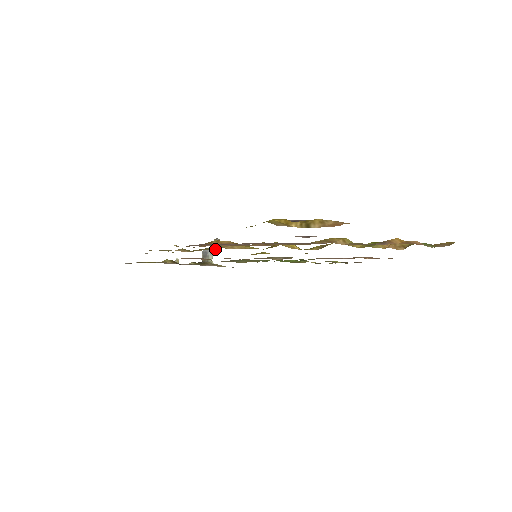
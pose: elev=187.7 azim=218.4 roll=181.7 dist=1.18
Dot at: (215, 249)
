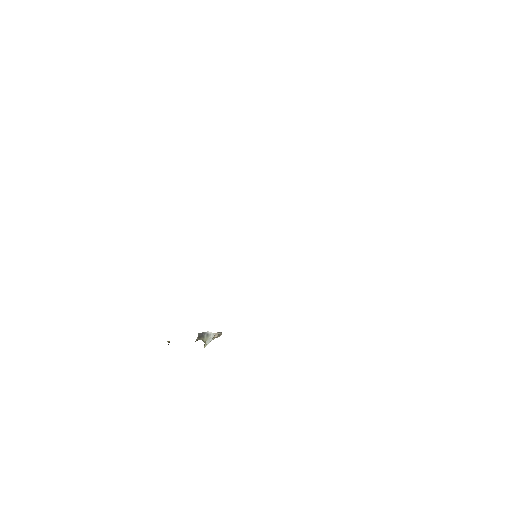
Dot at: (214, 333)
